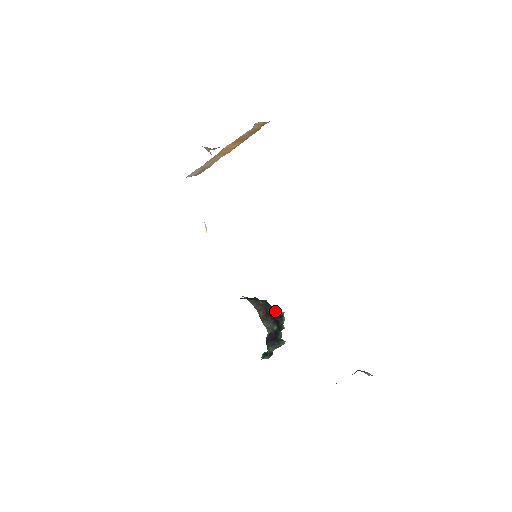
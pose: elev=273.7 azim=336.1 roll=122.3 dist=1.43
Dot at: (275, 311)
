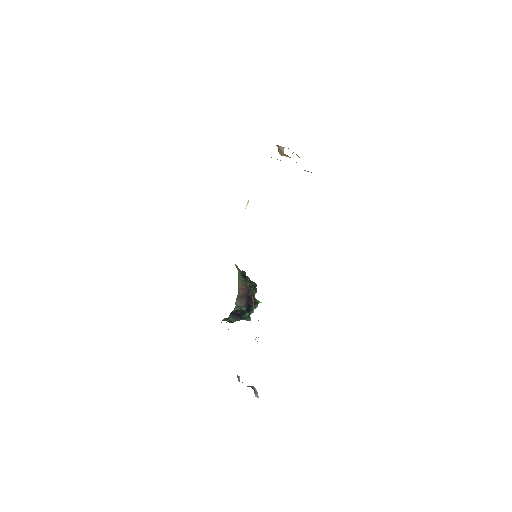
Dot at: (254, 297)
